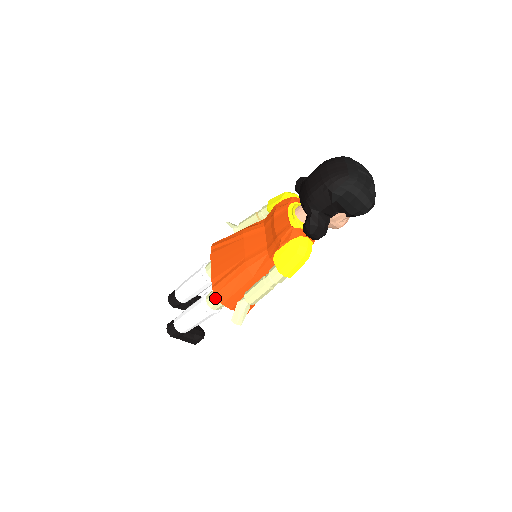
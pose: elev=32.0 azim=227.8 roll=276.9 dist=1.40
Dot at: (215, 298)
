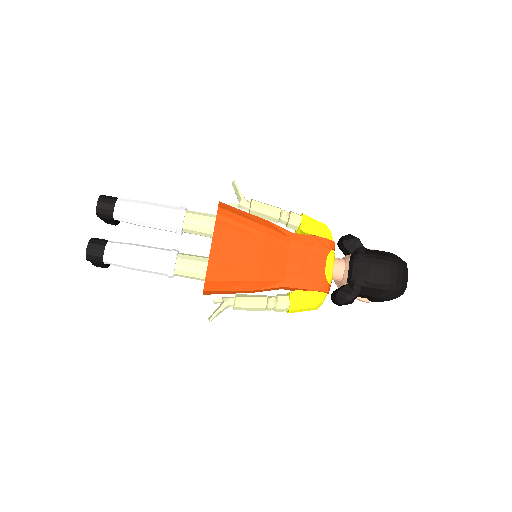
Dot at: (191, 272)
